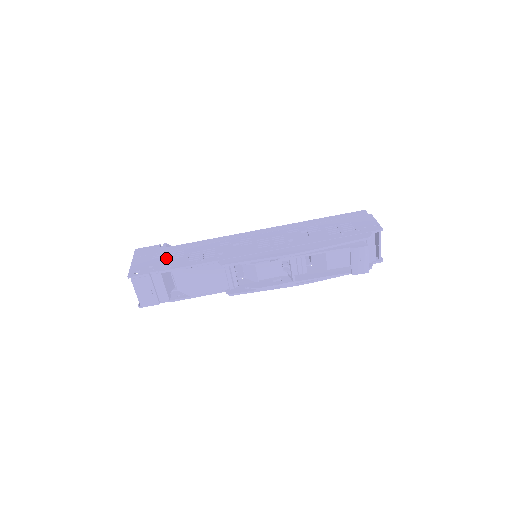
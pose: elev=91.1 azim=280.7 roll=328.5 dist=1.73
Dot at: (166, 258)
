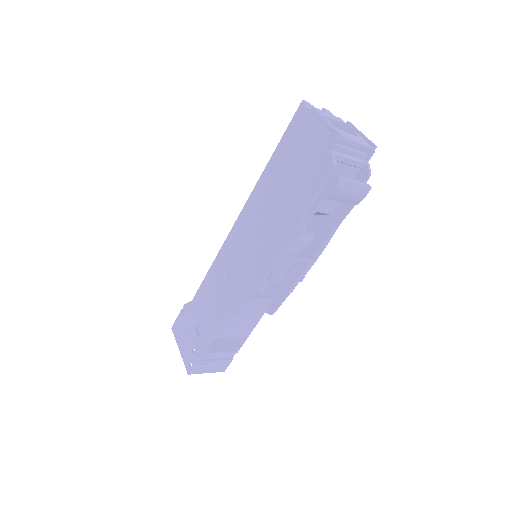
Dot at: (196, 328)
